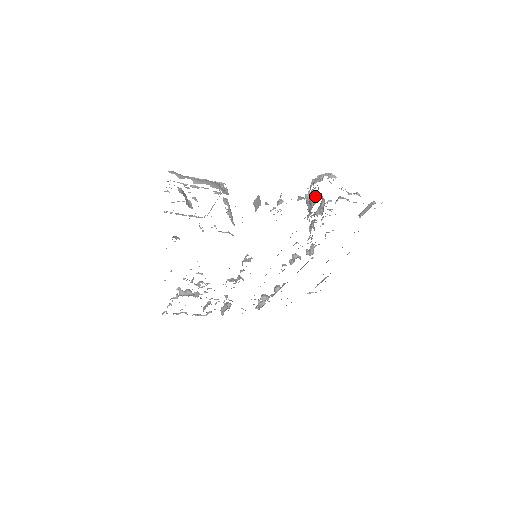
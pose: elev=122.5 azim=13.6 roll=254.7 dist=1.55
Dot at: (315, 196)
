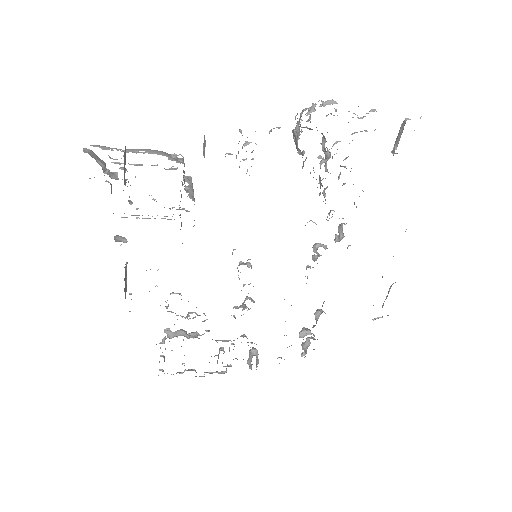
Dot at: (297, 123)
